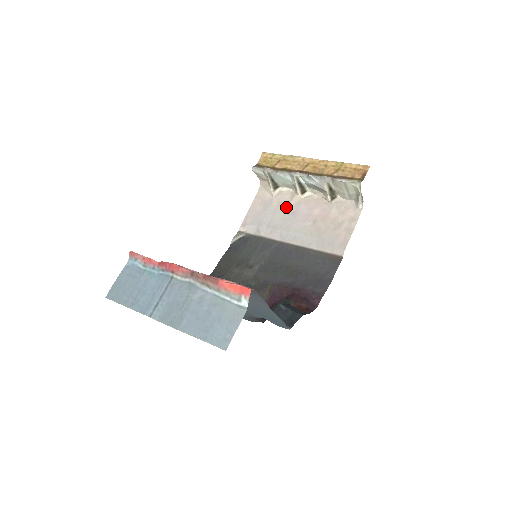
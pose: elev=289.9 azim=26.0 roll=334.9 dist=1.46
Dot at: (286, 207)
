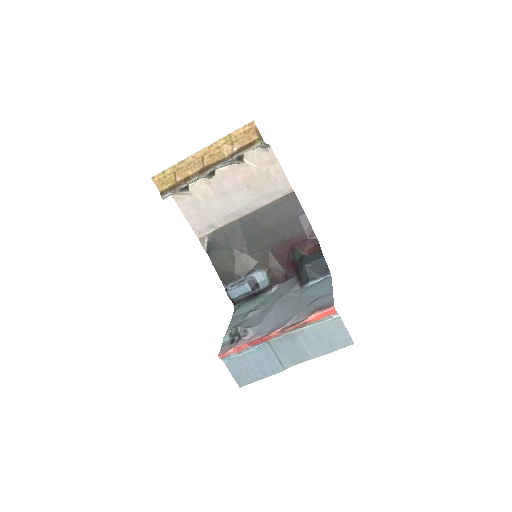
Dot at: (213, 194)
